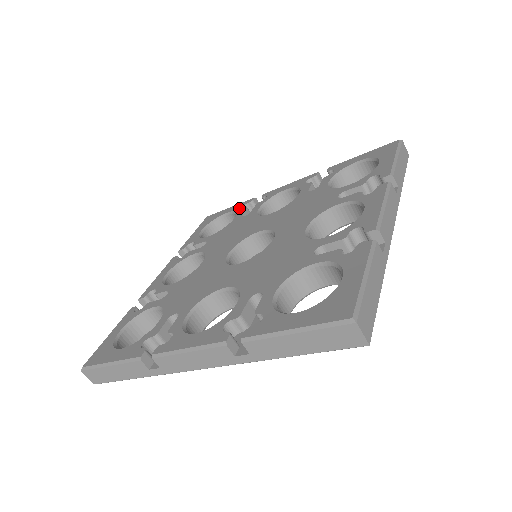
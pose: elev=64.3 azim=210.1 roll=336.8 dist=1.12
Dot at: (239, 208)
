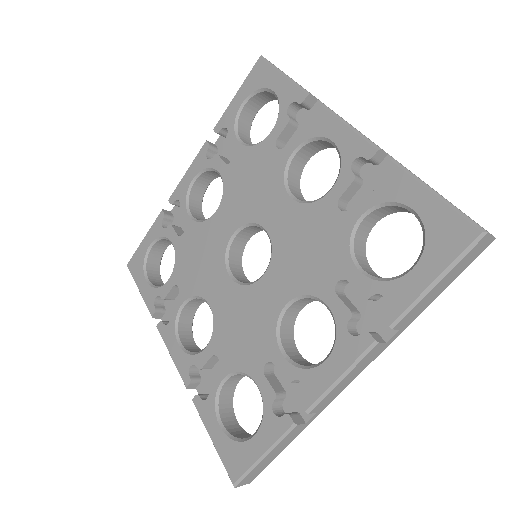
Dot at: (284, 104)
